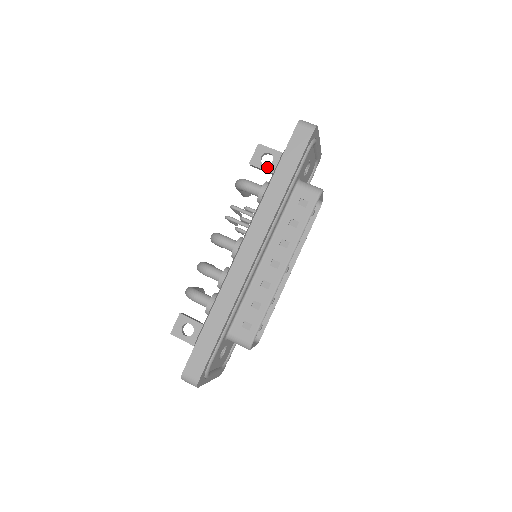
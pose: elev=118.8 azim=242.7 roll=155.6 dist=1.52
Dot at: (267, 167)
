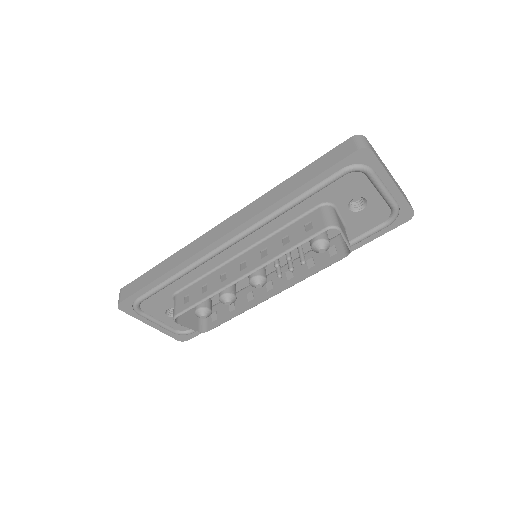
Dot at: occluded
